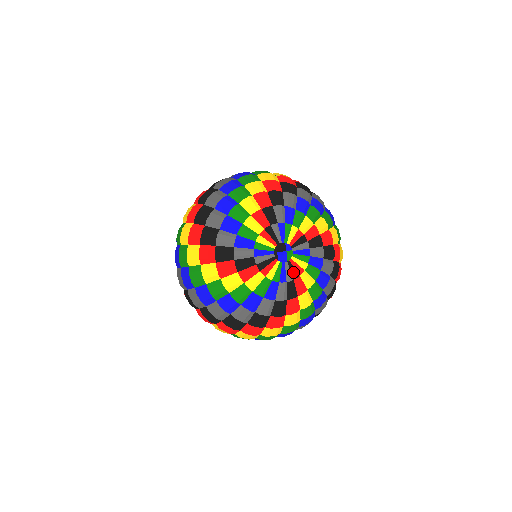
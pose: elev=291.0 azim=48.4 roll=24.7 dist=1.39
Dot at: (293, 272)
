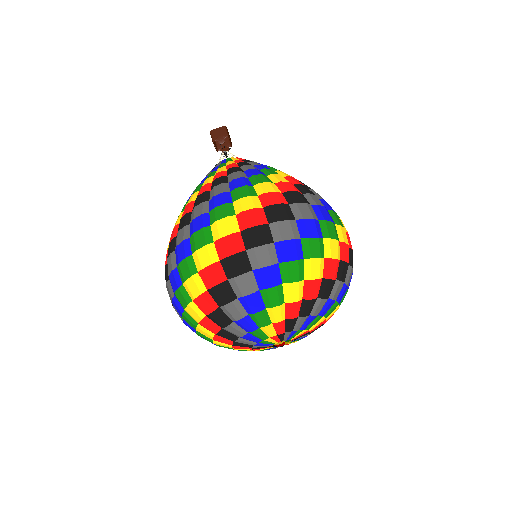
Dot at: occluded
